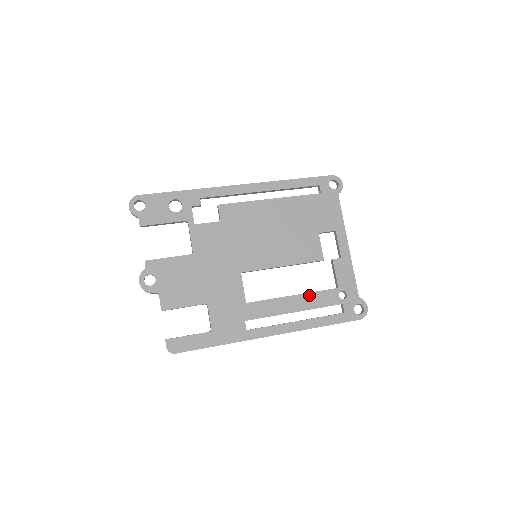
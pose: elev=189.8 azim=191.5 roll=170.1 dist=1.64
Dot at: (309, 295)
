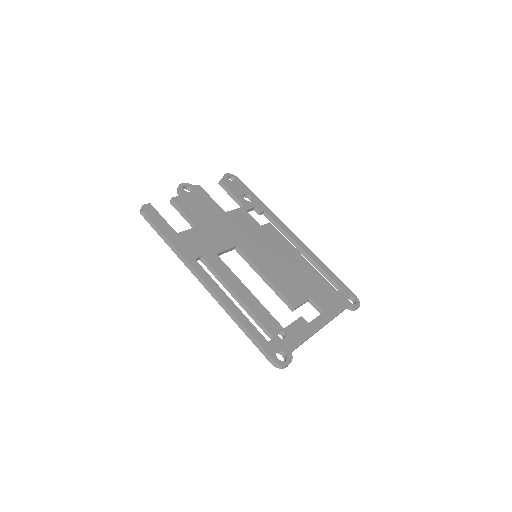
Dot at: (259, 303)
